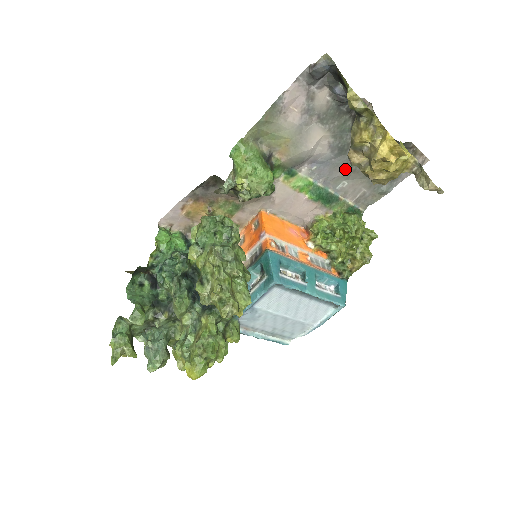
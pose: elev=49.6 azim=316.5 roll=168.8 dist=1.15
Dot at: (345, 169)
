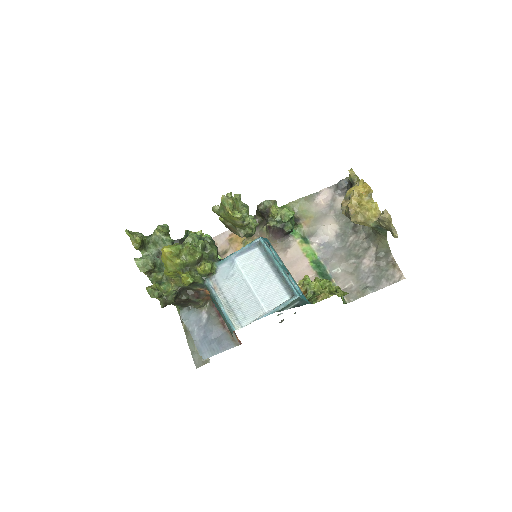
Dot at: (342, 258)
